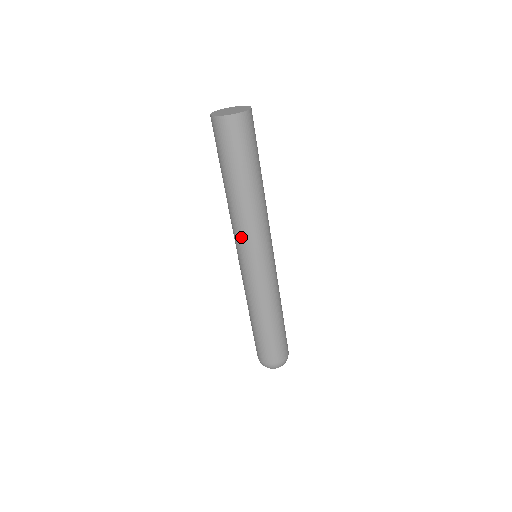
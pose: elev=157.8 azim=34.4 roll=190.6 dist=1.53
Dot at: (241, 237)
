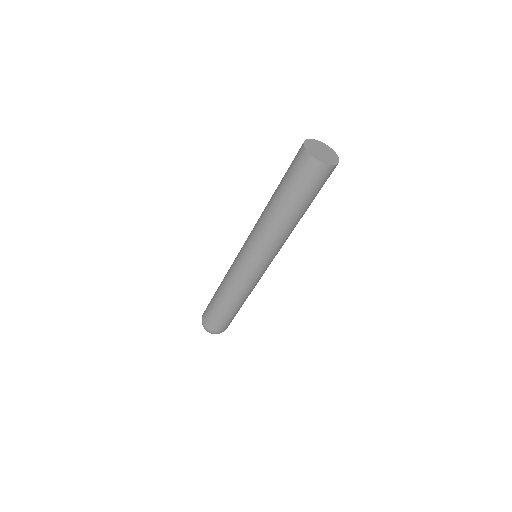
Dot at: (254, 238)
